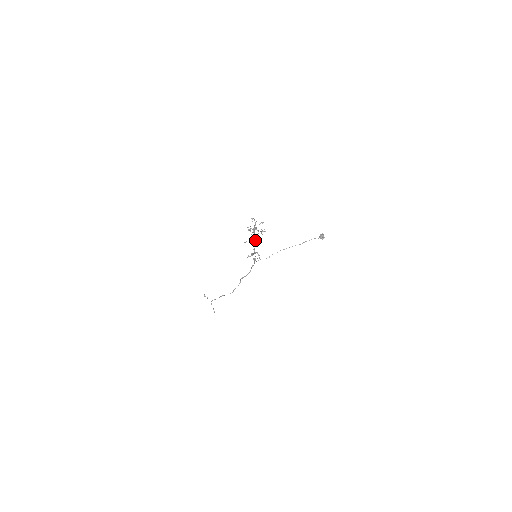
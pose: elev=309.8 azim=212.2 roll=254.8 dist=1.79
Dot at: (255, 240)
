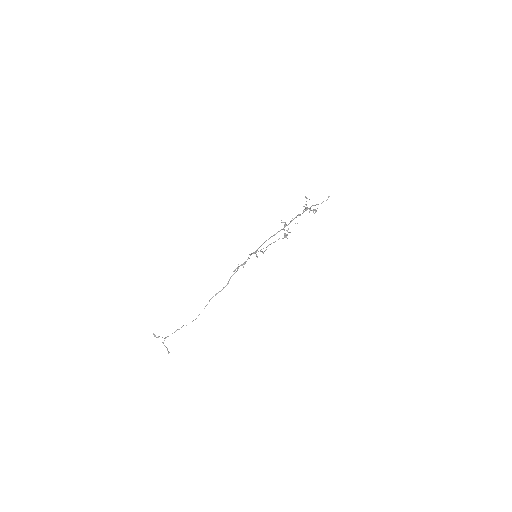
Dot at: occluded
